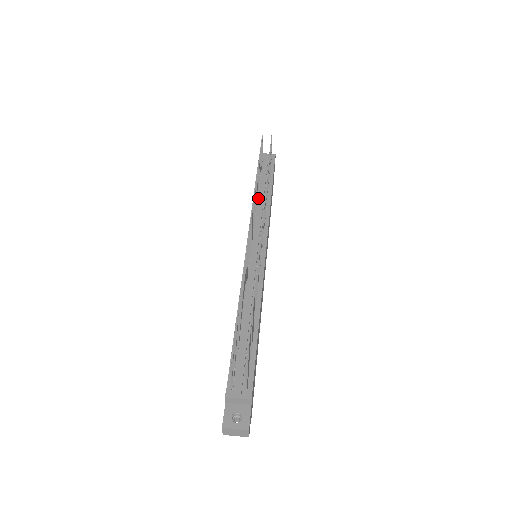
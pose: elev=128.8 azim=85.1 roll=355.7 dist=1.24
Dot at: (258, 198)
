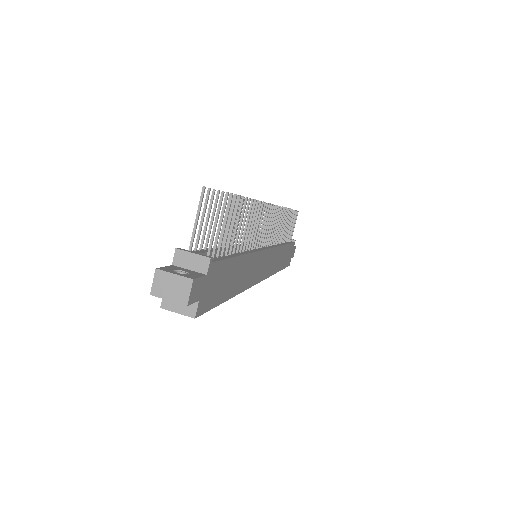
Dot at: occluded
